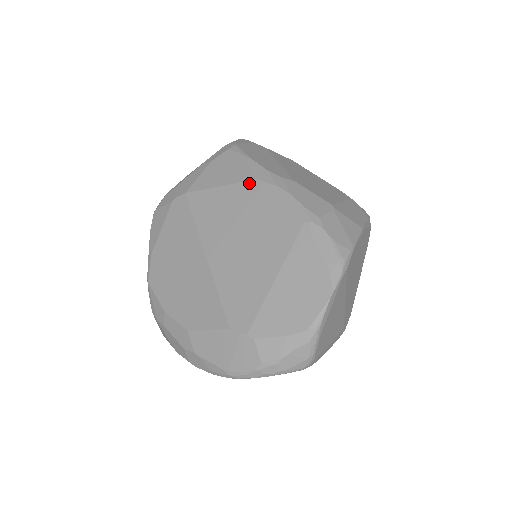
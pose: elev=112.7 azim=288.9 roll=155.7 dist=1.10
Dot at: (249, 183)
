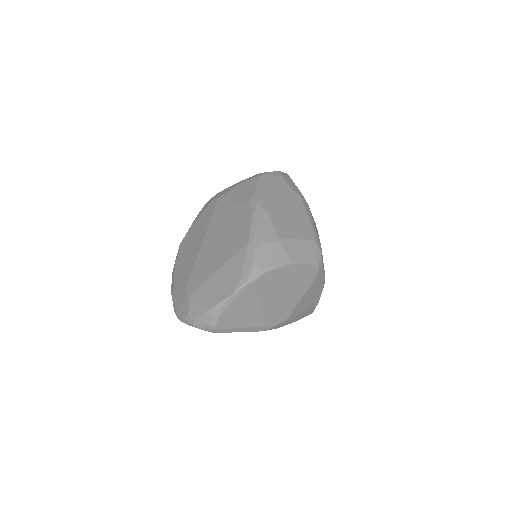
Dot at: (244, 205)
